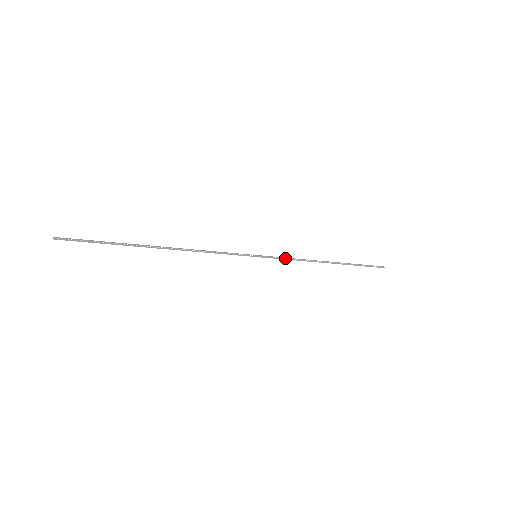
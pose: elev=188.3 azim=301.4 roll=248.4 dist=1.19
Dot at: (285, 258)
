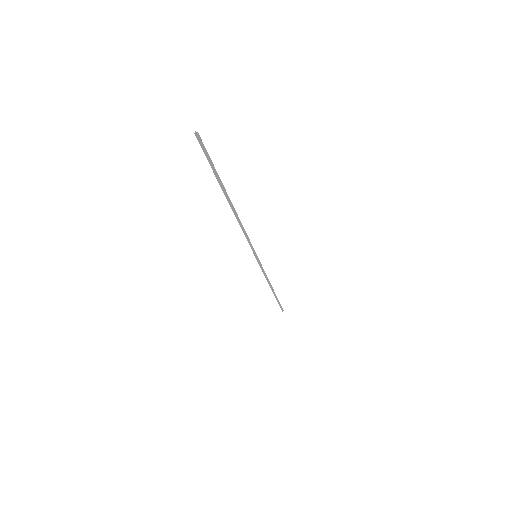
Dot at: (262, 269)
